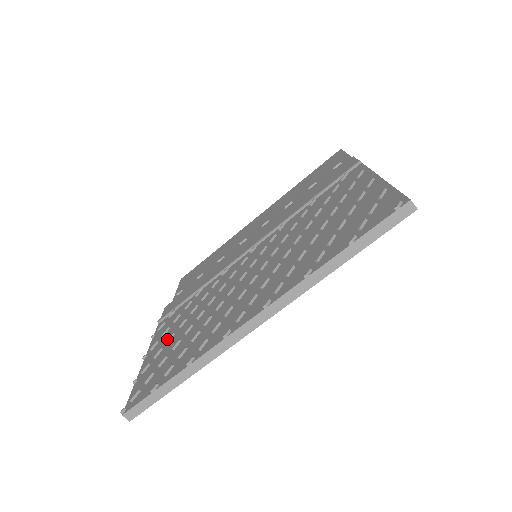
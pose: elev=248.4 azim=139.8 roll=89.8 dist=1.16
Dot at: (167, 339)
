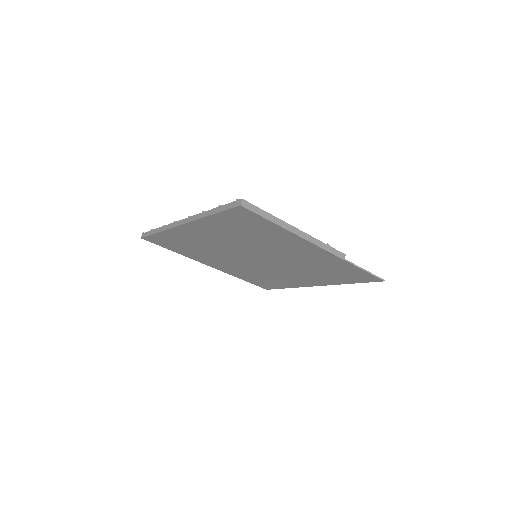
Dot at: occluded
